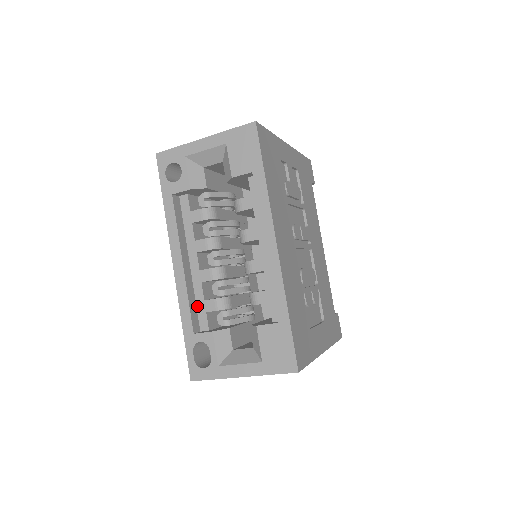
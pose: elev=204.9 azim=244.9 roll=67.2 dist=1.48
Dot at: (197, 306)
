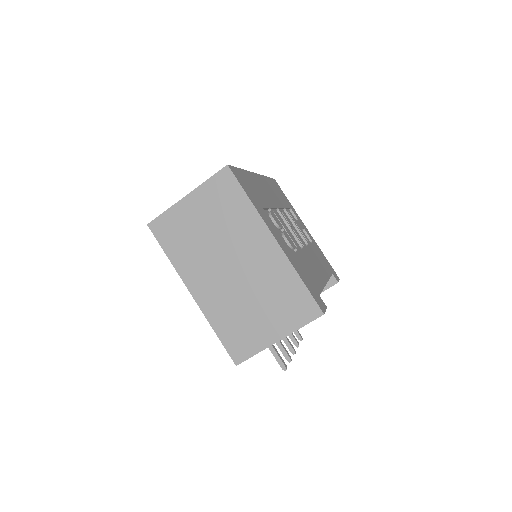
Dot at: occluded
